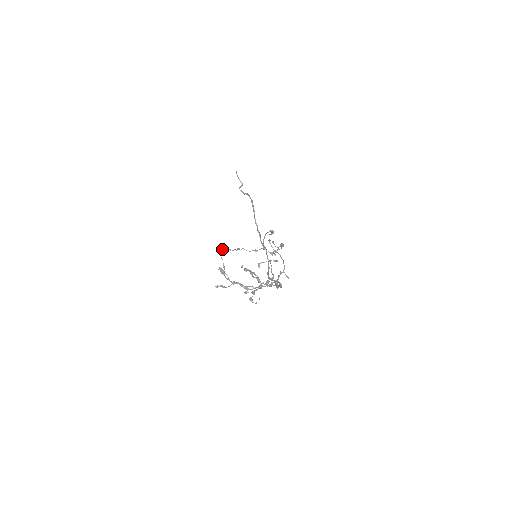
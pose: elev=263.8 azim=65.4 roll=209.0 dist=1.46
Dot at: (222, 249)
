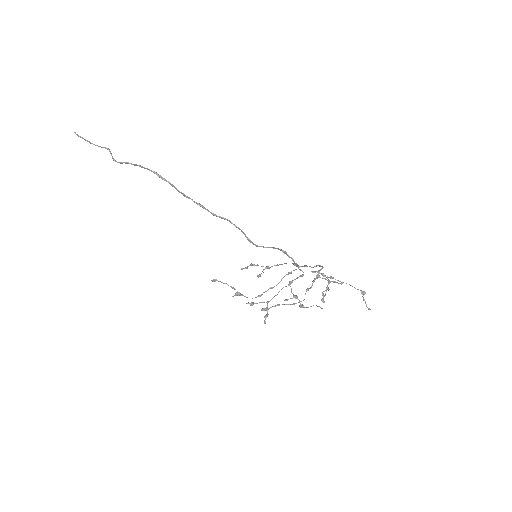
Dot at: (268, 309)
